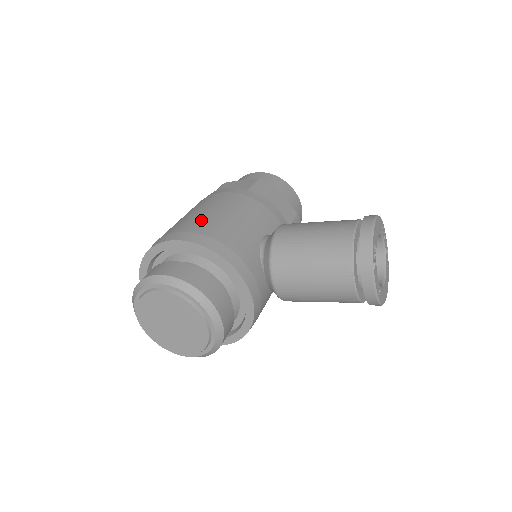
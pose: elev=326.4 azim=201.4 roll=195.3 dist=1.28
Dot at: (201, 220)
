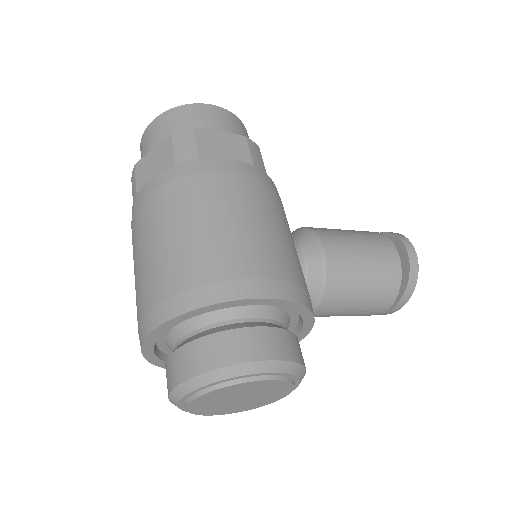
Dot at: (264, 248)
